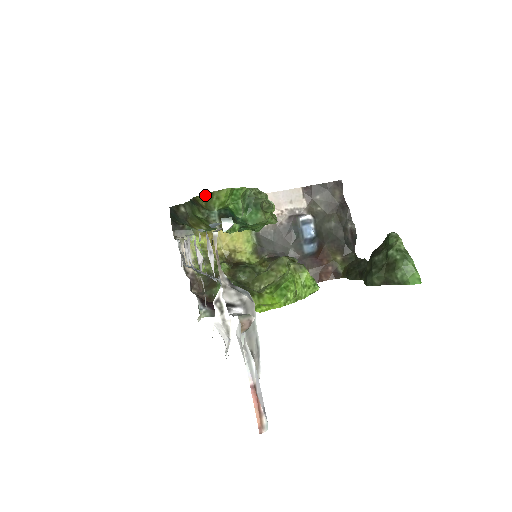
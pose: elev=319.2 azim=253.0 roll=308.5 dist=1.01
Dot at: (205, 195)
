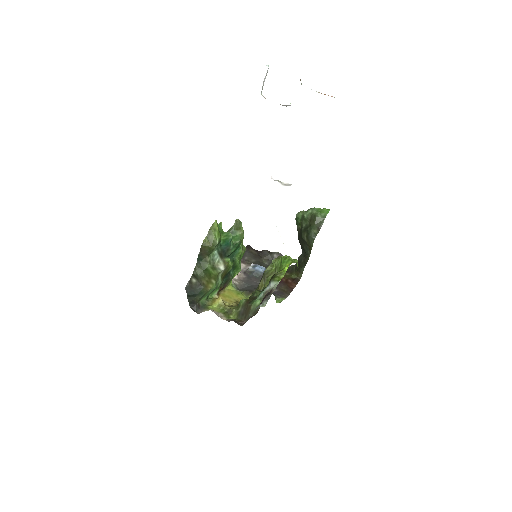
Dot at: (207, 237)
